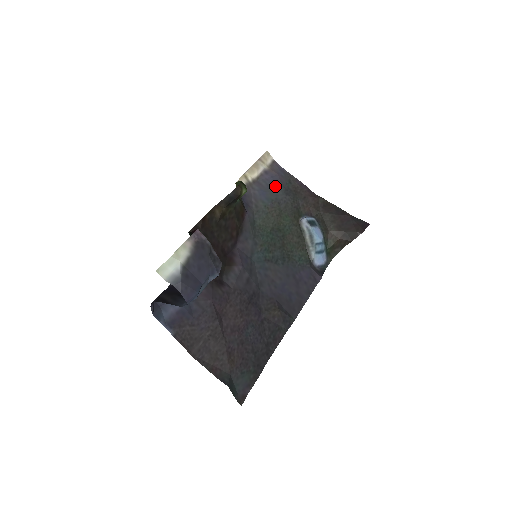
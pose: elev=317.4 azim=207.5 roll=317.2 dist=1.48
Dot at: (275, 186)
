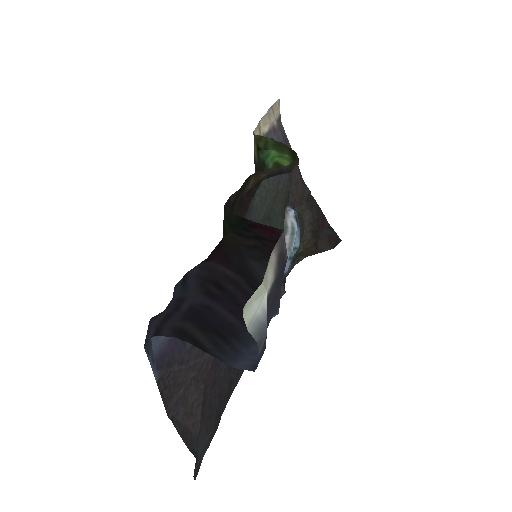
Dot at: occluded
